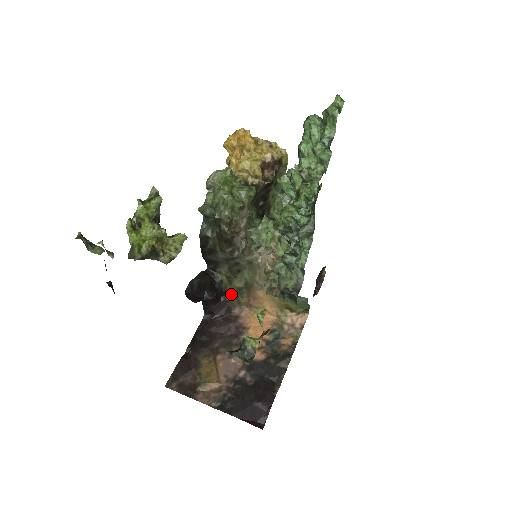
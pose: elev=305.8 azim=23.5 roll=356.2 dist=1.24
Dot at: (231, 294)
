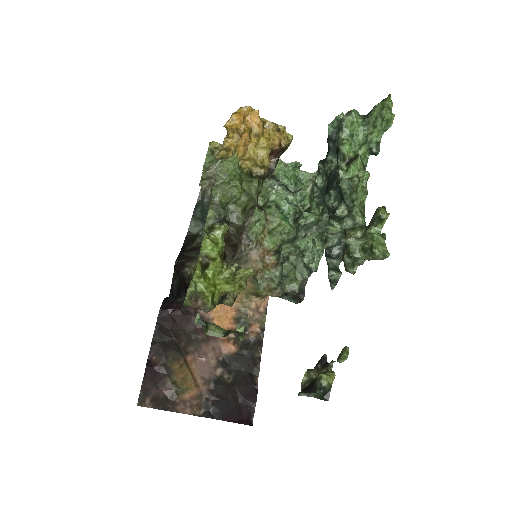
Dot at: occluded
